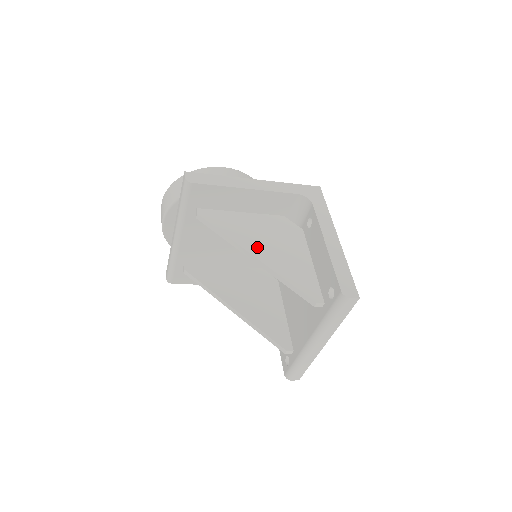
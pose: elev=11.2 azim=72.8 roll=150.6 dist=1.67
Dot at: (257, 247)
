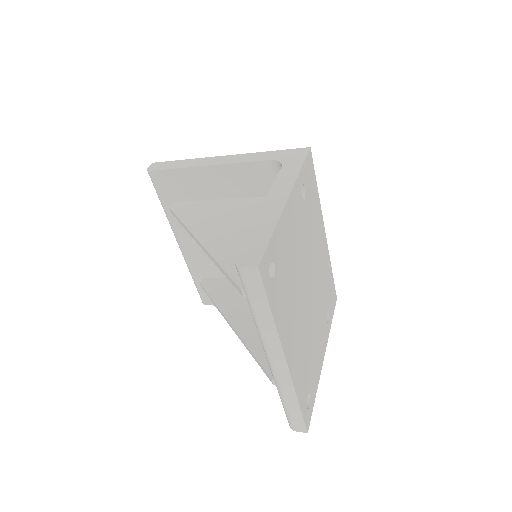
Dot at: (210, 231)
